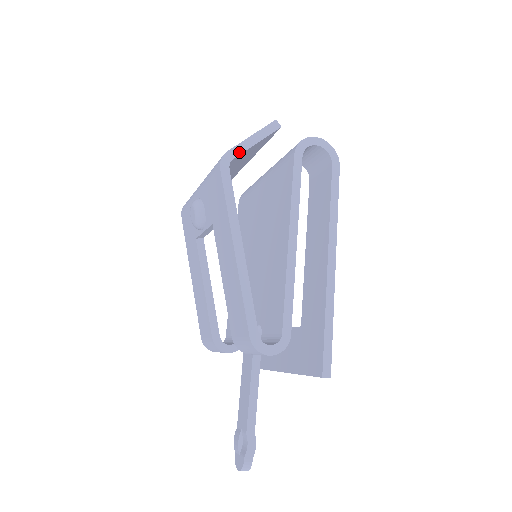
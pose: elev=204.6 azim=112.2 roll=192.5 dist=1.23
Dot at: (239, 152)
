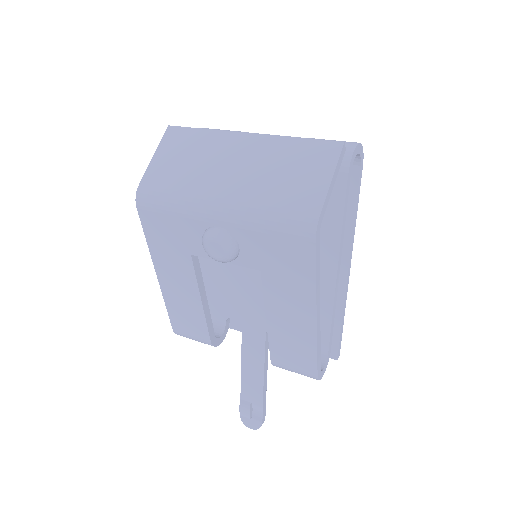
Dot at: (325, 209)
